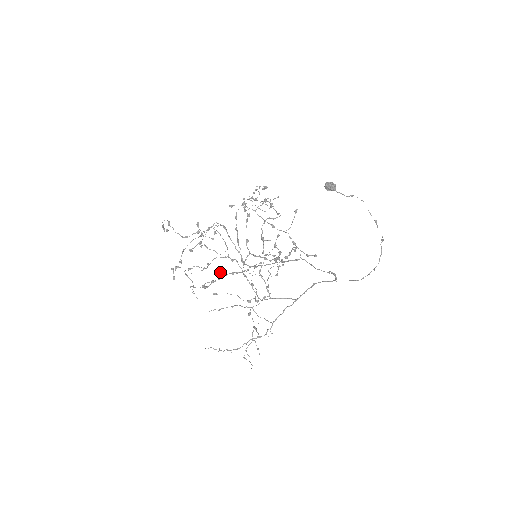
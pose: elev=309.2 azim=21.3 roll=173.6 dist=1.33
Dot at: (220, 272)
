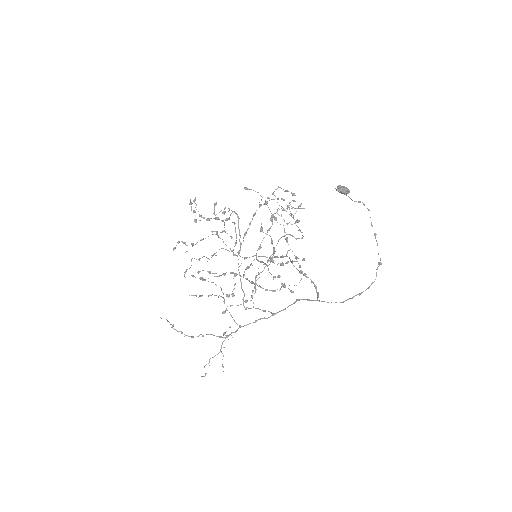
Dot at: (225, 273)
